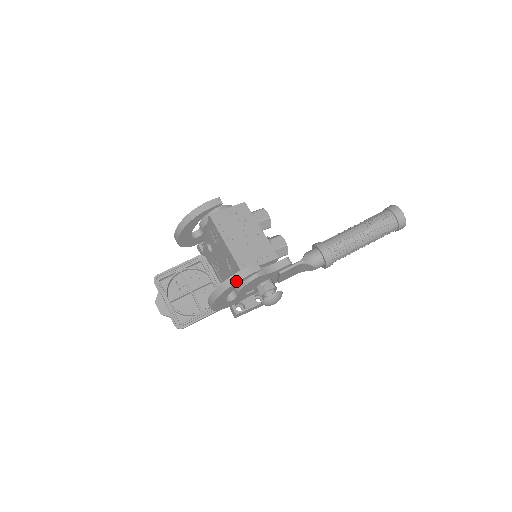
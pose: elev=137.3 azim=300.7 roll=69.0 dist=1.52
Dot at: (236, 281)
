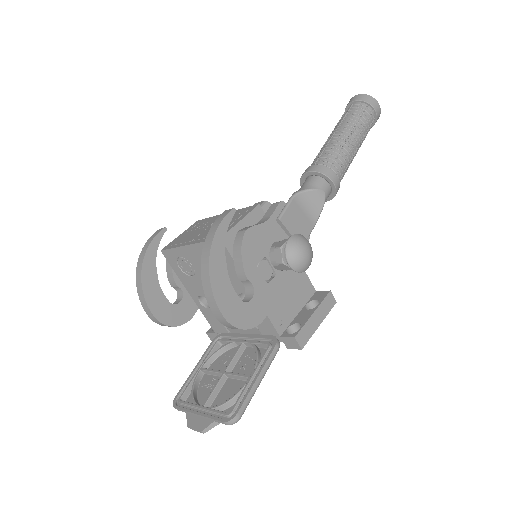
Dot at: (211, 239)
